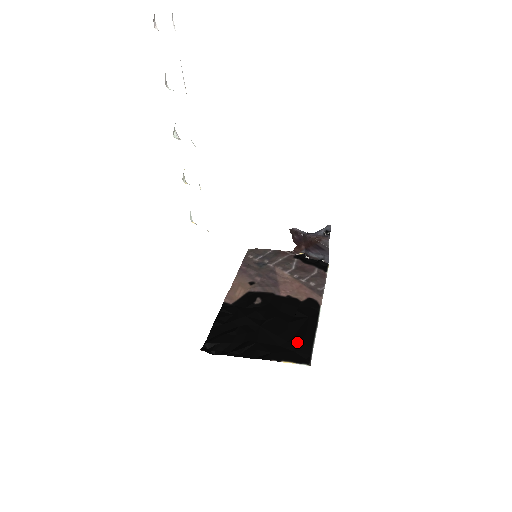
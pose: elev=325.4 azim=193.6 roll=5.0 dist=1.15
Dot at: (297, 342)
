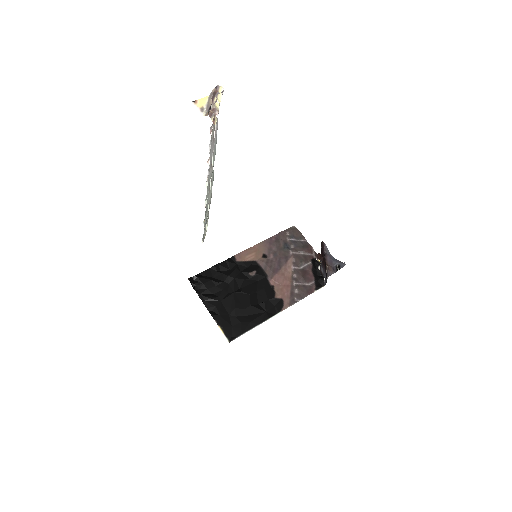
Dot at: (240, 322)
